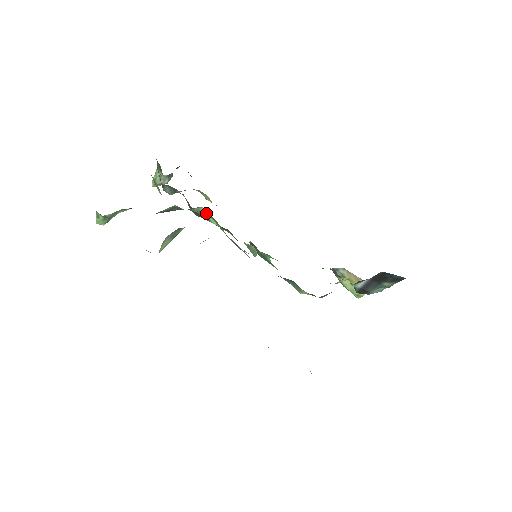
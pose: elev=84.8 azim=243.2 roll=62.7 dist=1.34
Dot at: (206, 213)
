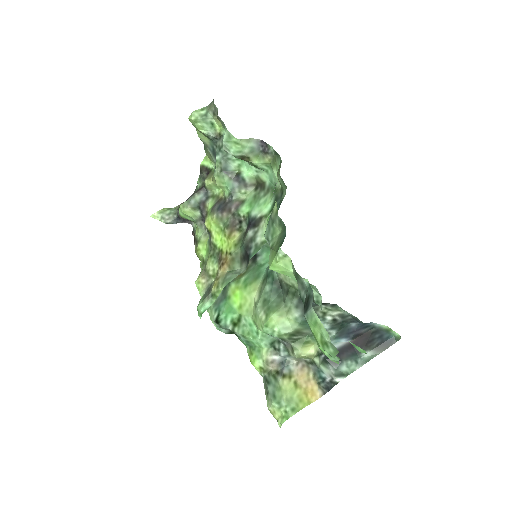
Dot at: (244, 201)
